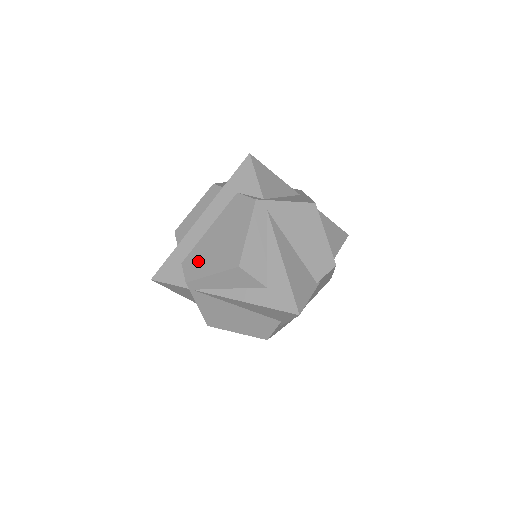
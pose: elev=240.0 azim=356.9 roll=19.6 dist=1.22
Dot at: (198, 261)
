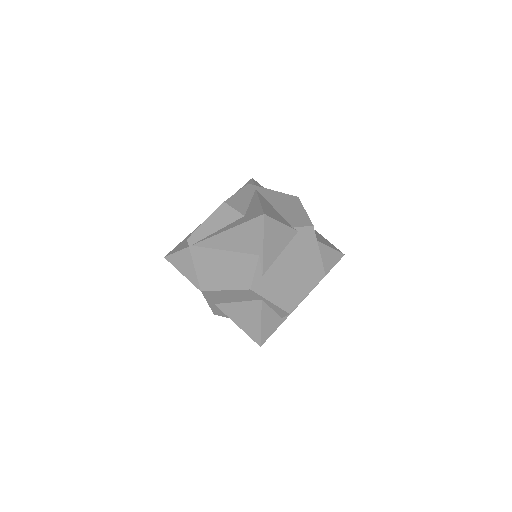
Dot at: occluded
